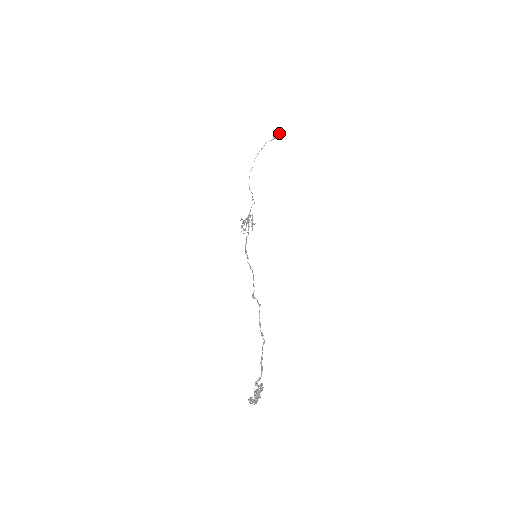
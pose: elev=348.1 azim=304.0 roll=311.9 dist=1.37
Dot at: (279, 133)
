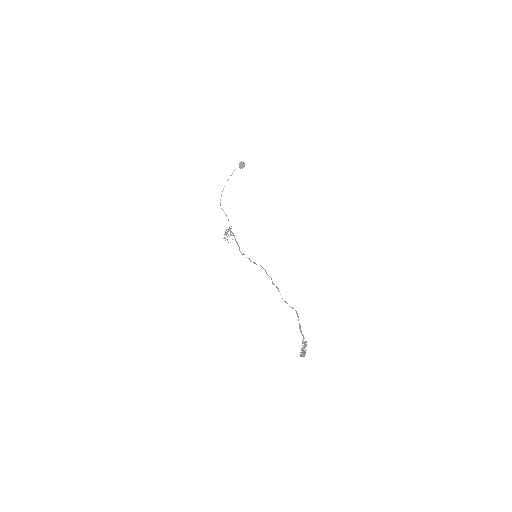
Dot at: occluded
